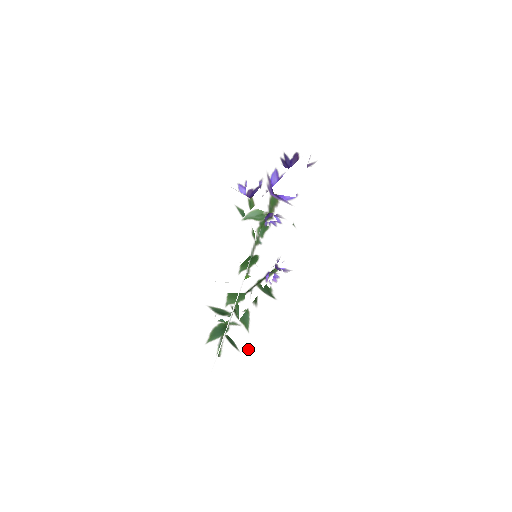
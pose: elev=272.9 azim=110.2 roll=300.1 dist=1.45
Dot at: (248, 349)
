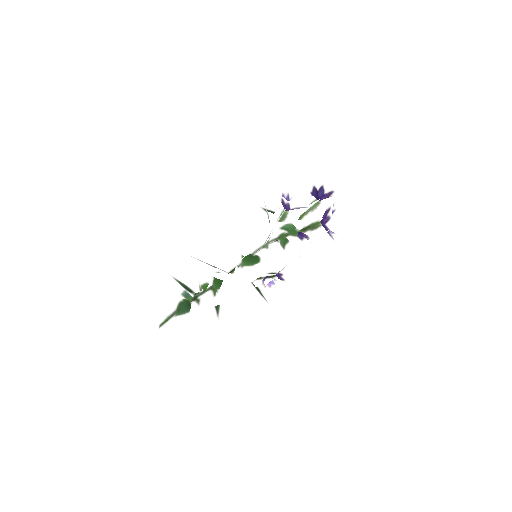
Dot at: (193, 328)
